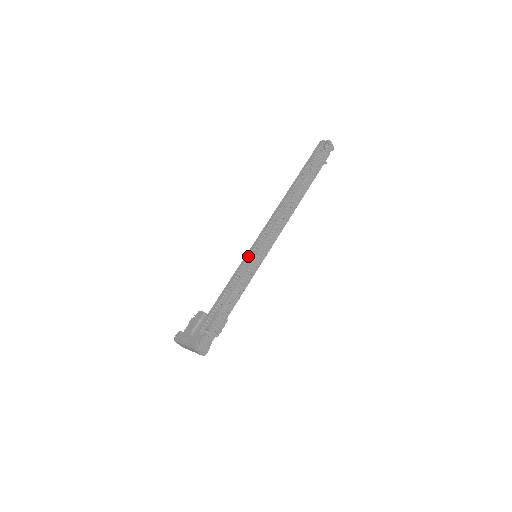
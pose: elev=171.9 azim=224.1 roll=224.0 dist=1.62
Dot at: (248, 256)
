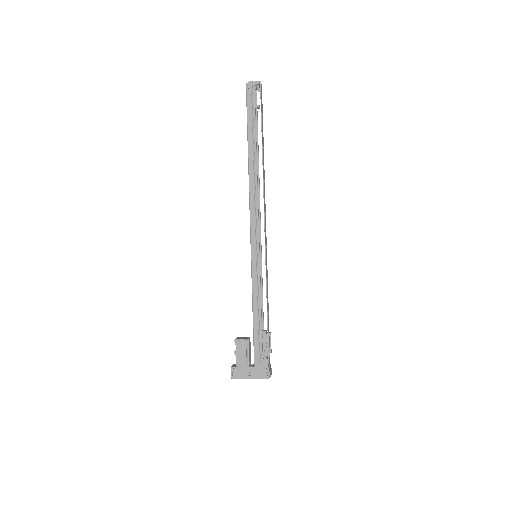
Dot at: (256, 264)
